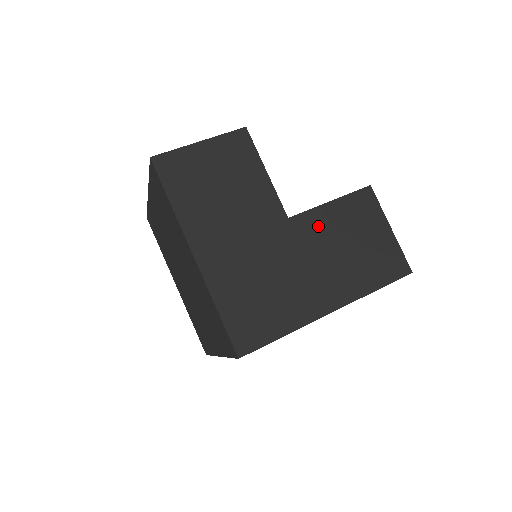
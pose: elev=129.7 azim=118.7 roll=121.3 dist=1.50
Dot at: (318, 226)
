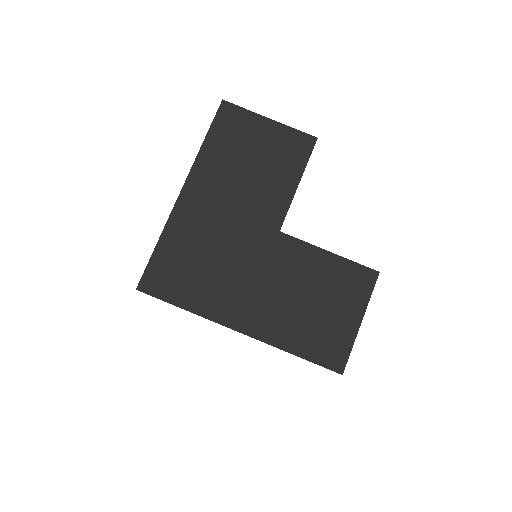
Dot at: (298, 260)
